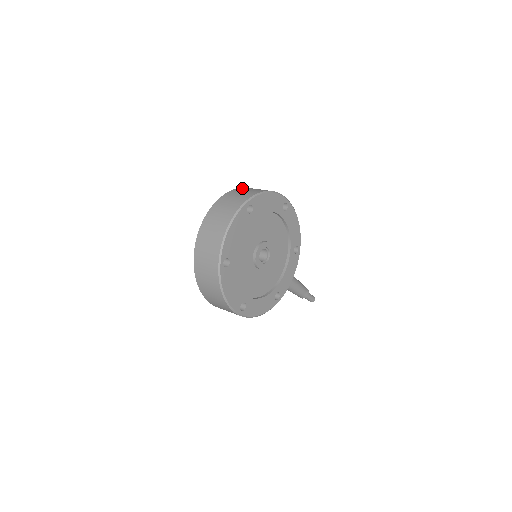
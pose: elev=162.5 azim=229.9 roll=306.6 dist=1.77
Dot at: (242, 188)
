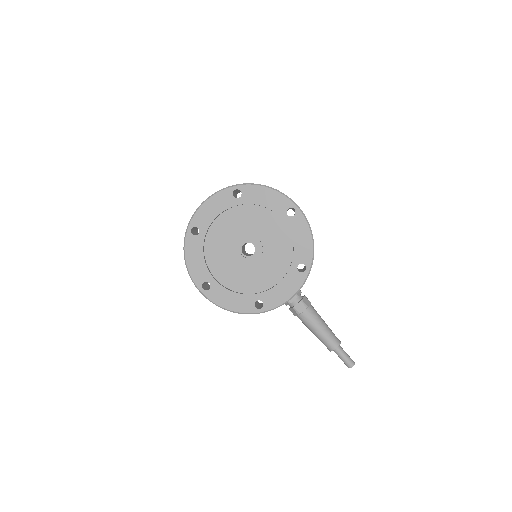
Dot at: occluded
